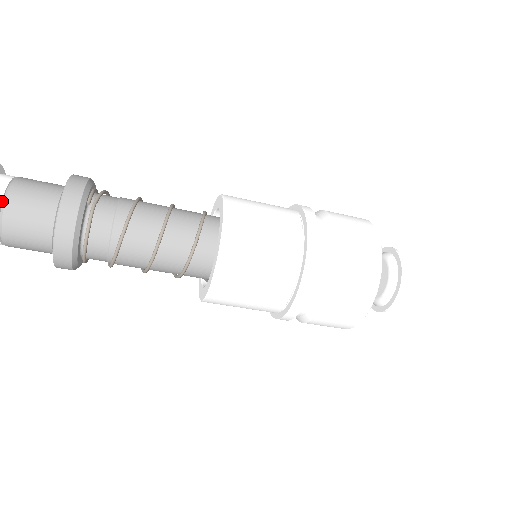
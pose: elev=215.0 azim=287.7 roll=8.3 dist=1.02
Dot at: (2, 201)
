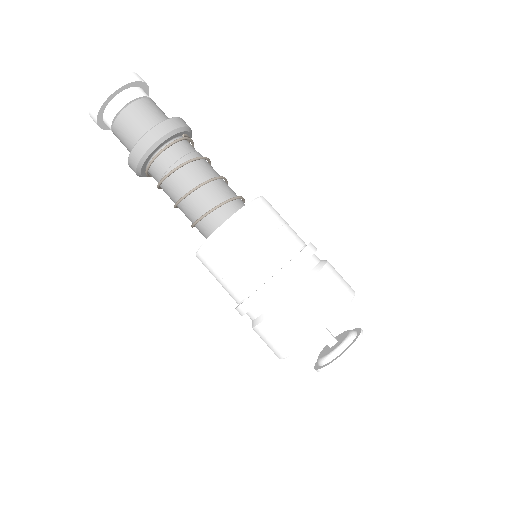
Dot at: (140, 98)
